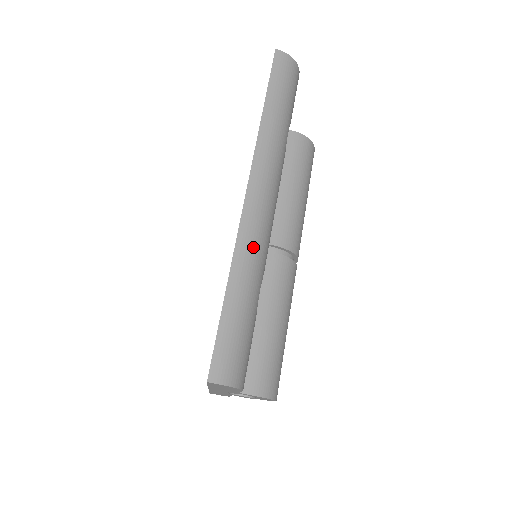
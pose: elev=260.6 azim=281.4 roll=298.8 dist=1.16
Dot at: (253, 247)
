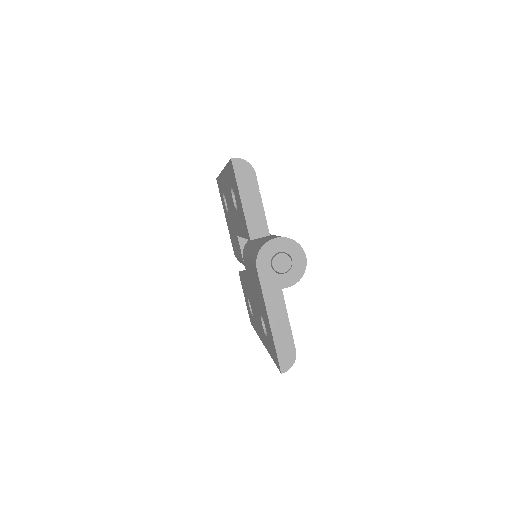
Dot at: occluded
